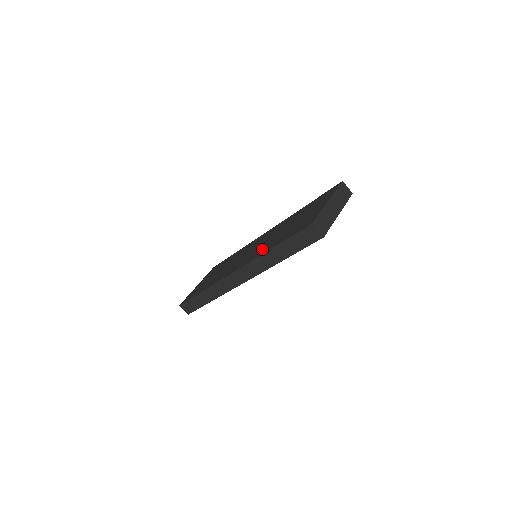
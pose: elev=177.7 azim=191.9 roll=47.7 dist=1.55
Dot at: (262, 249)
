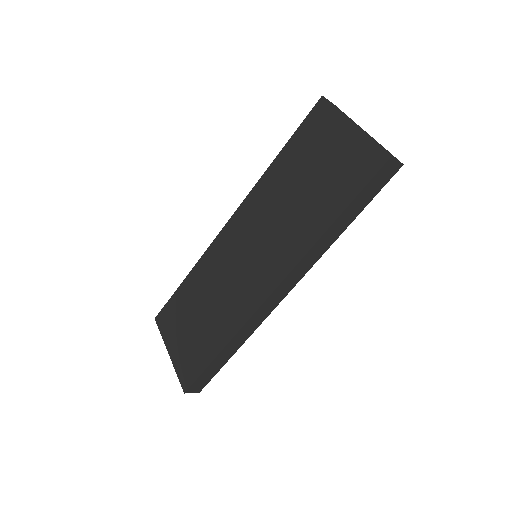
Dot at: (294, 237)
